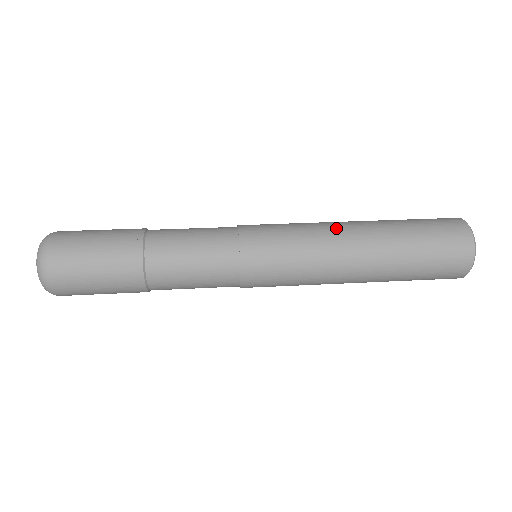
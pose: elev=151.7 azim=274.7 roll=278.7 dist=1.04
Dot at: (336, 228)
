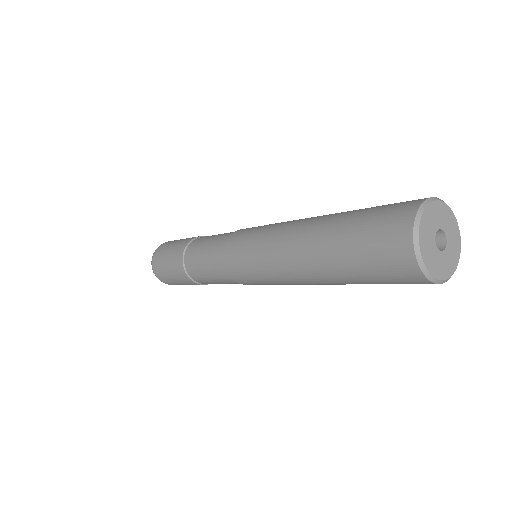
Dot at: occluded
